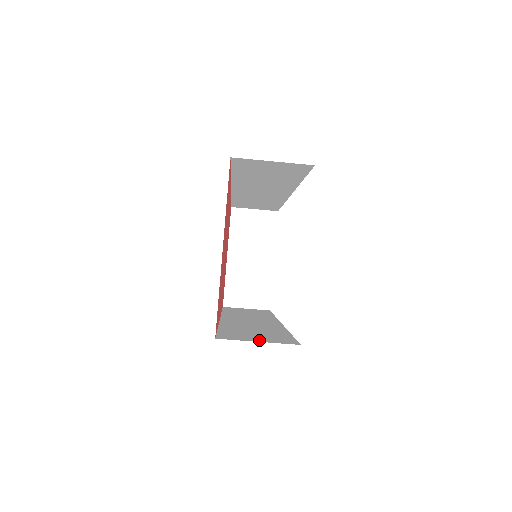
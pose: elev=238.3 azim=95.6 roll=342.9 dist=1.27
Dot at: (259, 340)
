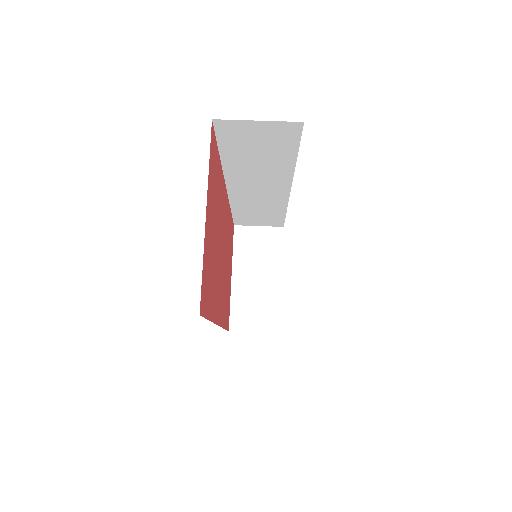
Dot at: occluded
